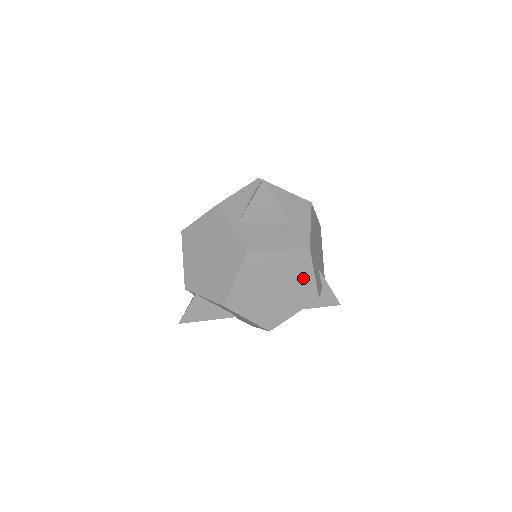
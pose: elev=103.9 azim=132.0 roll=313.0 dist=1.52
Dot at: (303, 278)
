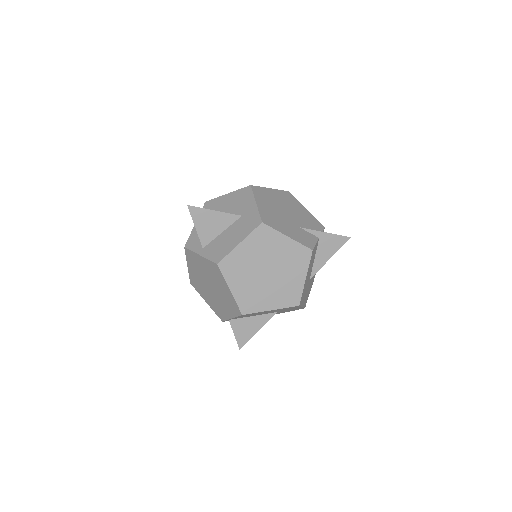
Dot at: (282, 247)
